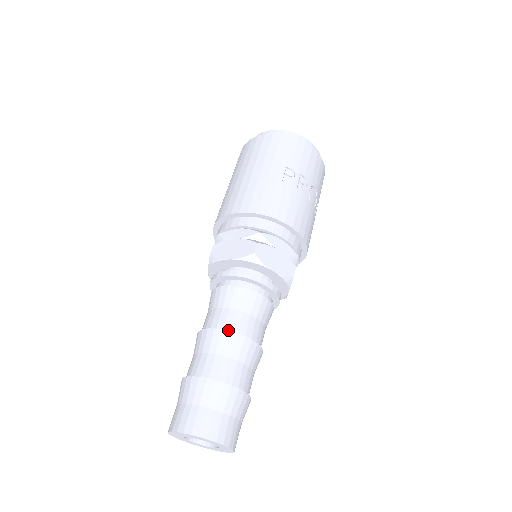
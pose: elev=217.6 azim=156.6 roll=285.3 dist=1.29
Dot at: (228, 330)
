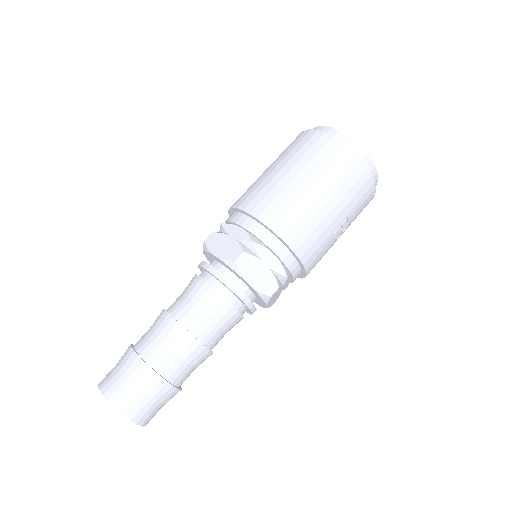
Dot at: (205, 343)
